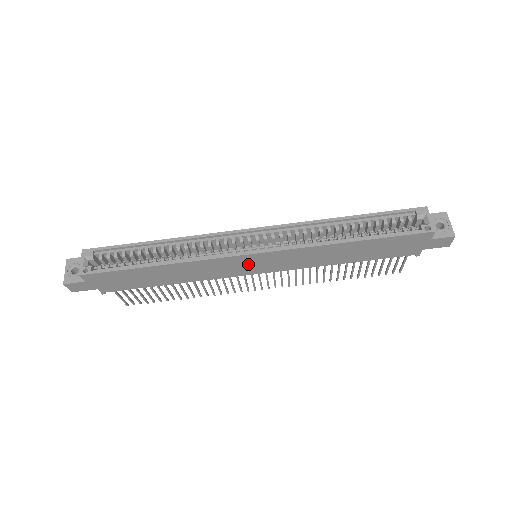
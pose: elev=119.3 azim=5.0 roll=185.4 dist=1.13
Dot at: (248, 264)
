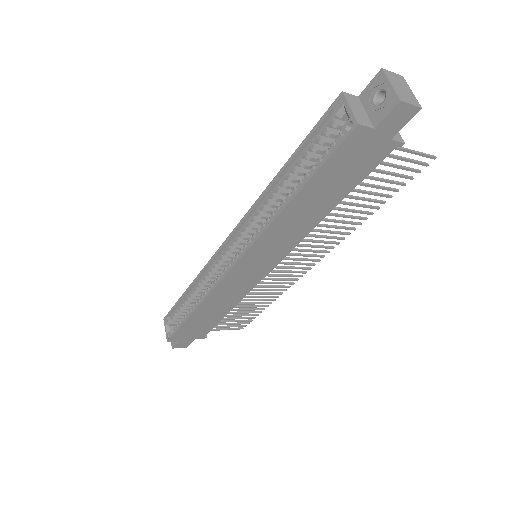
Dot at: (247, 272)
